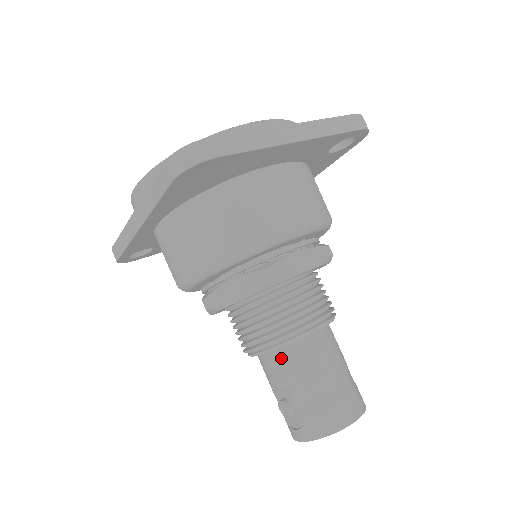
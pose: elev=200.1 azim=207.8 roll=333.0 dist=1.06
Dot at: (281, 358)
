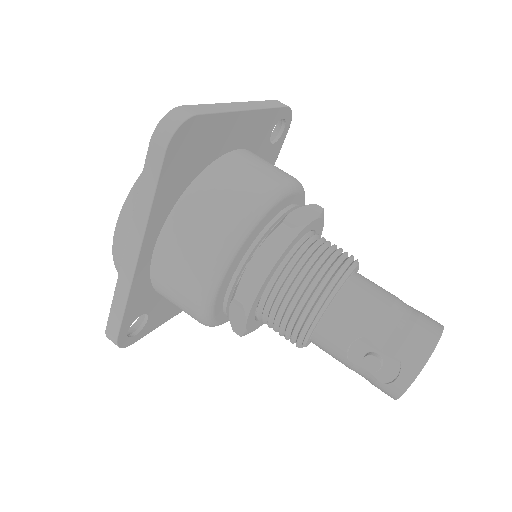
Dot at: (339, 311)
